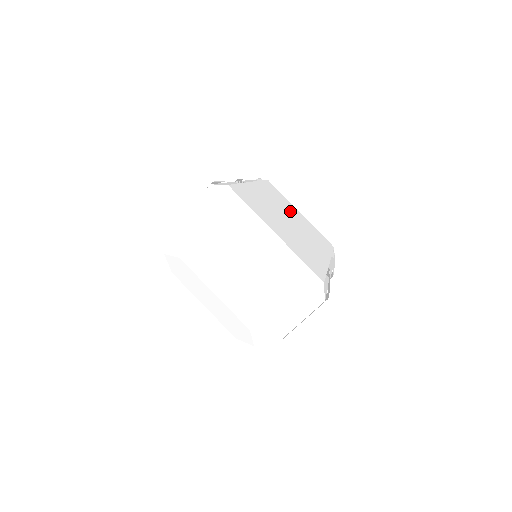
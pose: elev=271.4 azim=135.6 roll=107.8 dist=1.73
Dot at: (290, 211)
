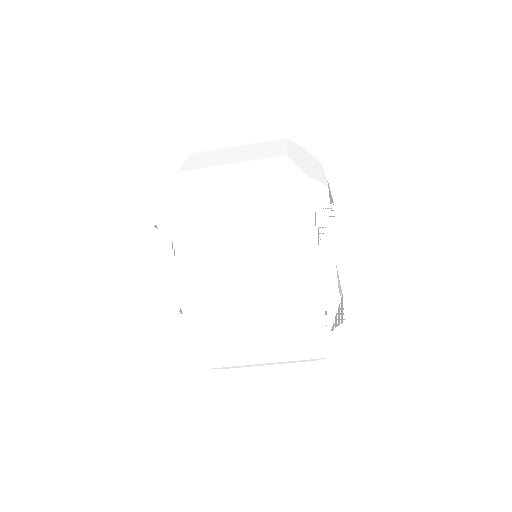
Dot at: (231, 241)
